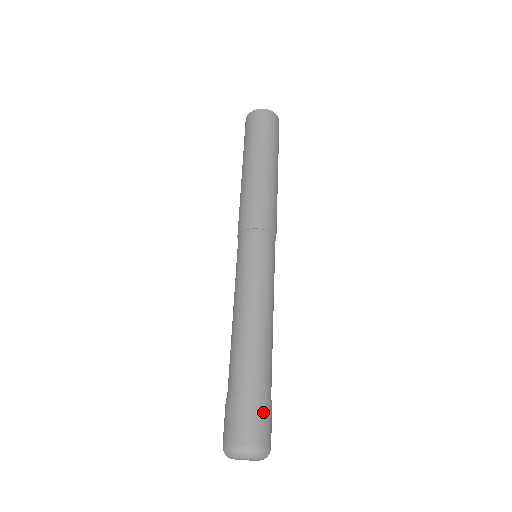
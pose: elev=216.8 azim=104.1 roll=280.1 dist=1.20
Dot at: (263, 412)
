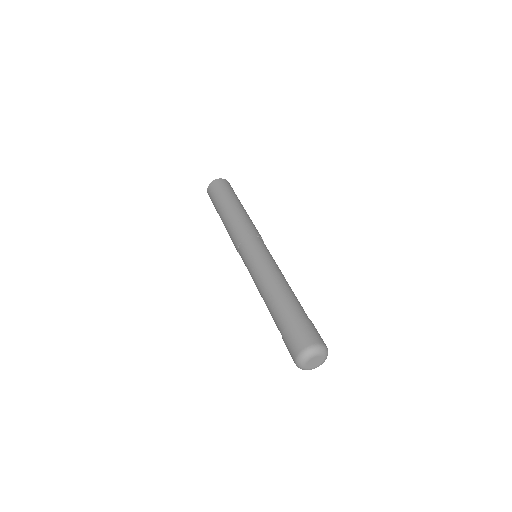
Dot at: (304, 327)
